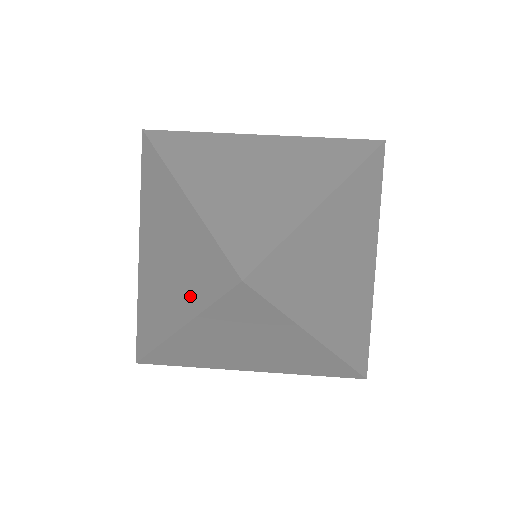
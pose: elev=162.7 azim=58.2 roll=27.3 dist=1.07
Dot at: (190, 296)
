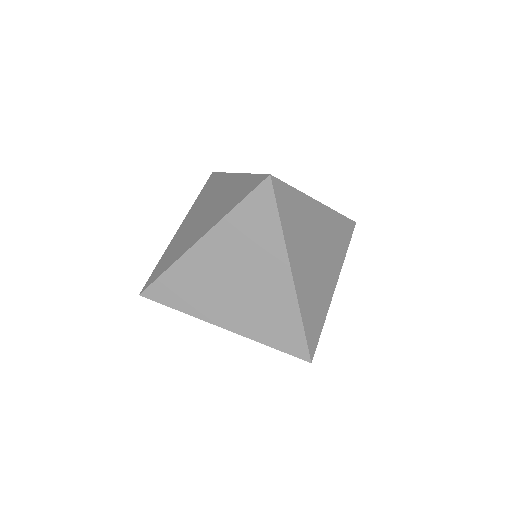
Dot at: (222, 211)
